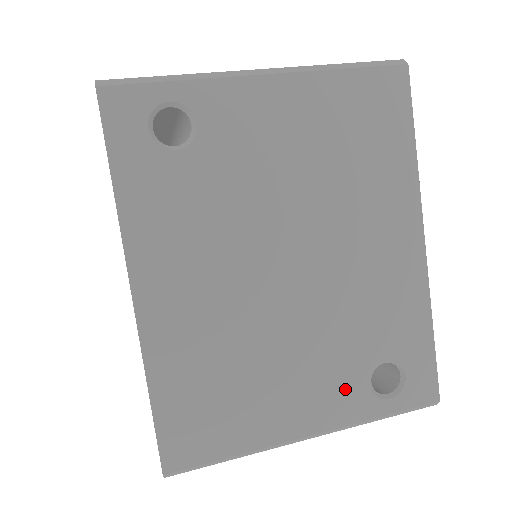
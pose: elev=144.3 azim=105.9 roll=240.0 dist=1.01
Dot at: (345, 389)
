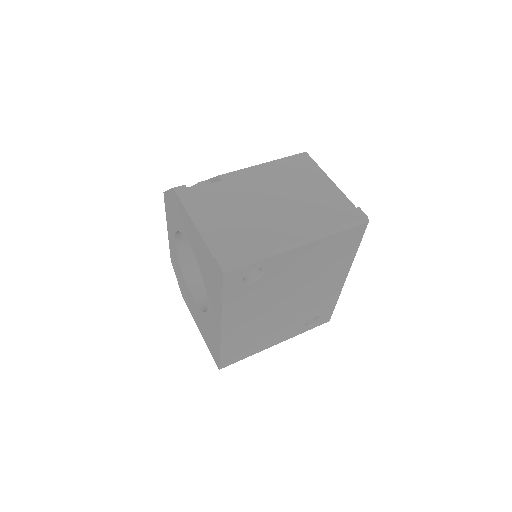
Dot at: (295, 329)
